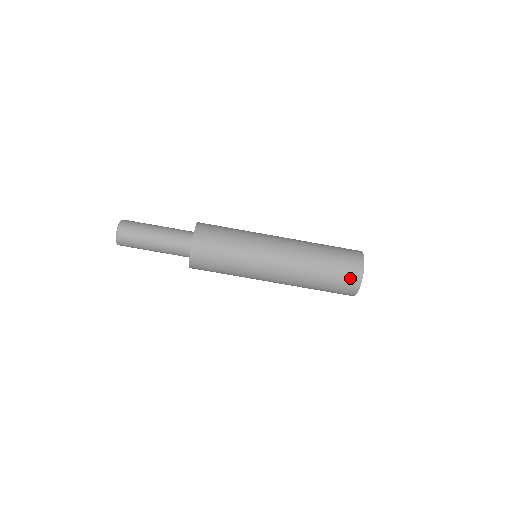
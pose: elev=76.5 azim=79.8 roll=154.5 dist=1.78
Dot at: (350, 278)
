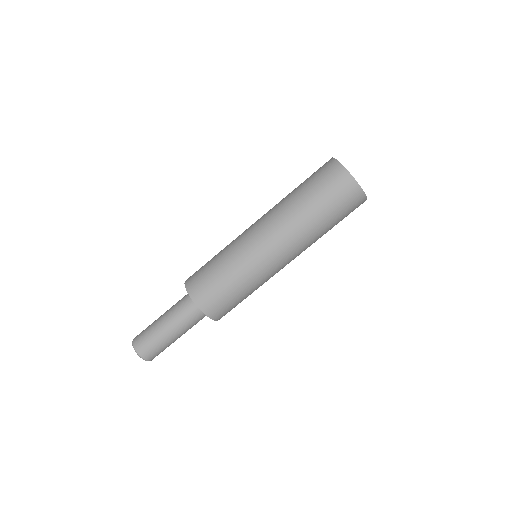
Dot at: (337, 182)
